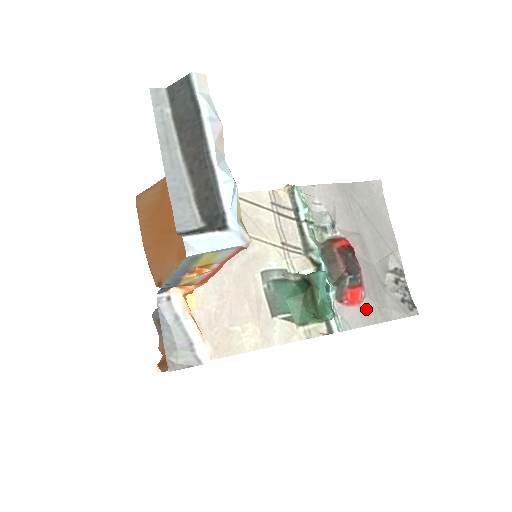
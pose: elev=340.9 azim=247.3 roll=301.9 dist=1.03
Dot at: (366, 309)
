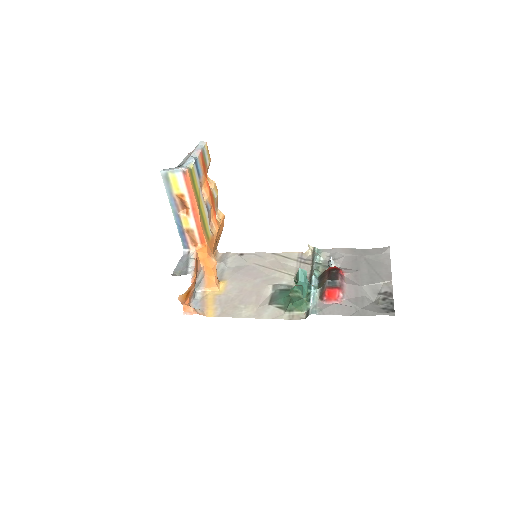
Dot at: (342, 306)
